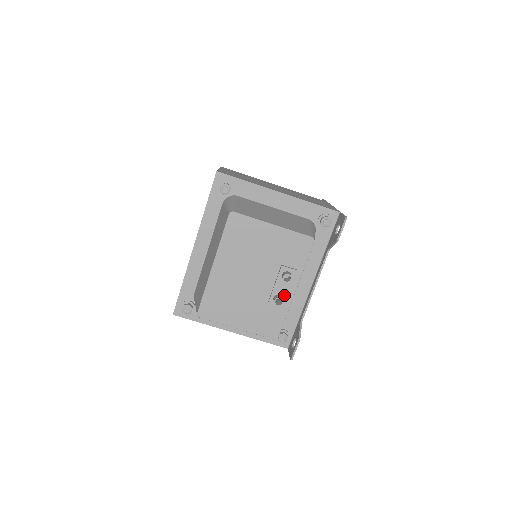
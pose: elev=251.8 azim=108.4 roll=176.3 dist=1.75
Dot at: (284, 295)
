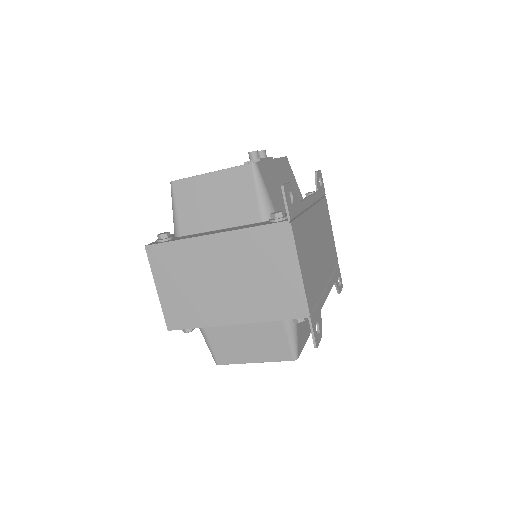
Dot at: occluded
